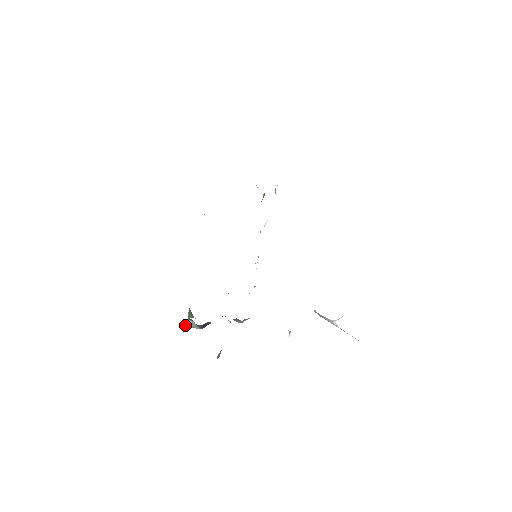
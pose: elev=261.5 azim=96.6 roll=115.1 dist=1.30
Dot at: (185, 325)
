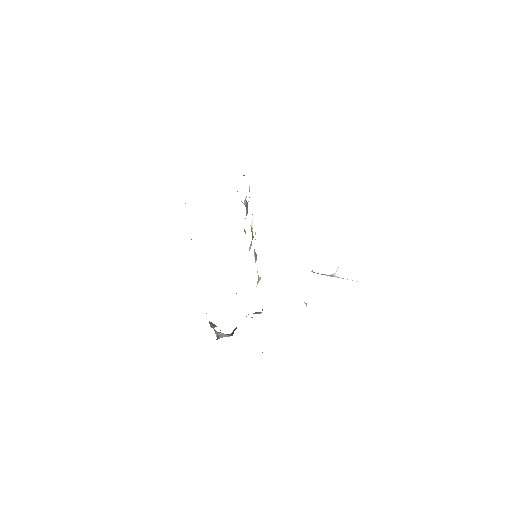
Dot at: (216, 339)
